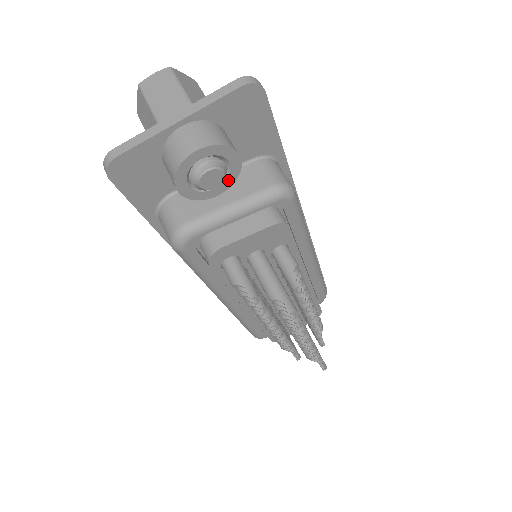
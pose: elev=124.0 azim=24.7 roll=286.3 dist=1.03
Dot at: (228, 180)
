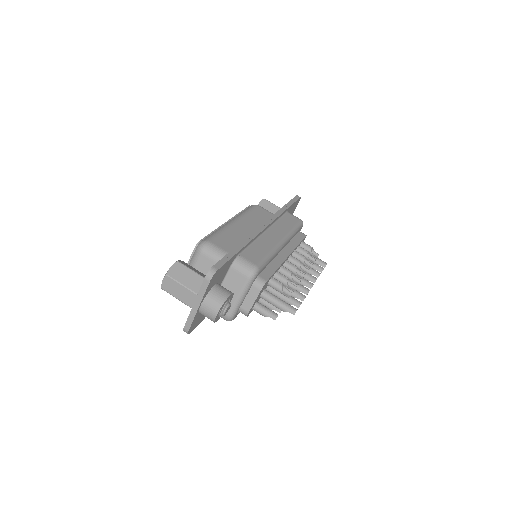
Dot at: (231, 298)
